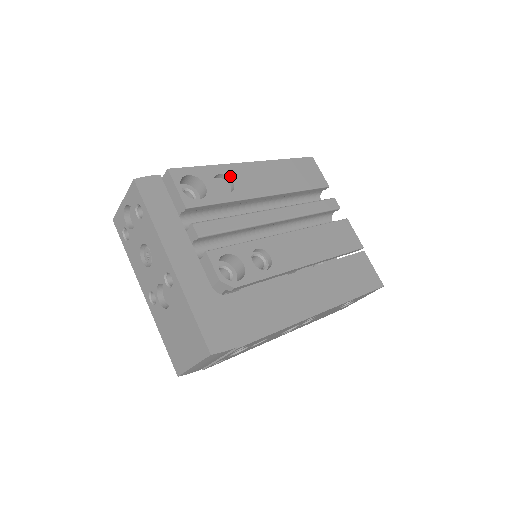
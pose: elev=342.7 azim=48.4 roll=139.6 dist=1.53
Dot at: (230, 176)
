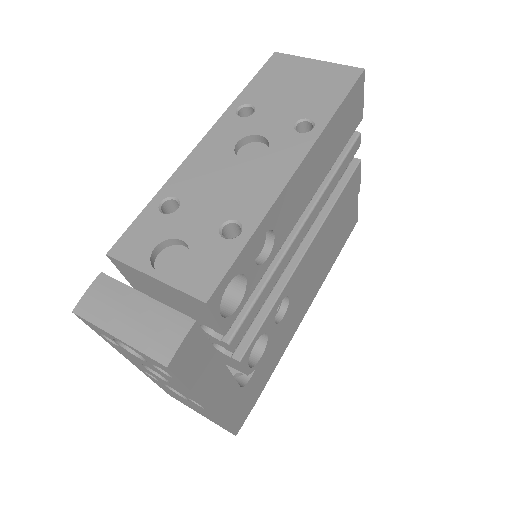
Dot at: (273, 226)
